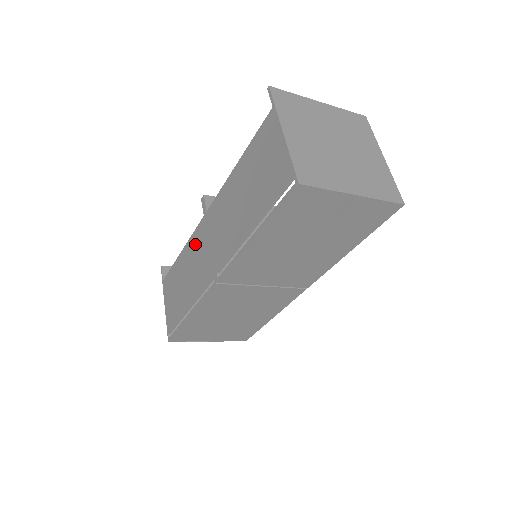
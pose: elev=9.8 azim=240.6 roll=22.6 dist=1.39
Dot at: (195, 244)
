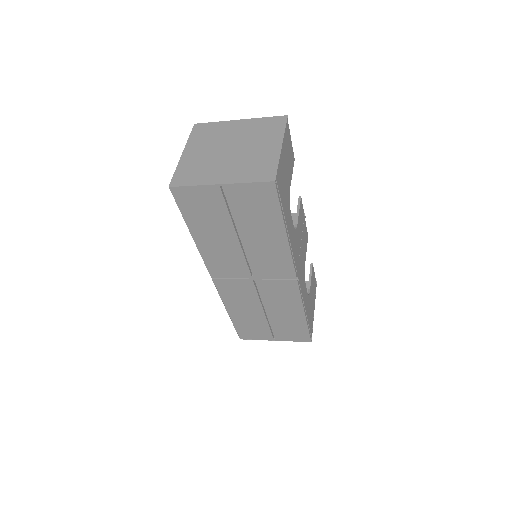
Dot at: occluded
